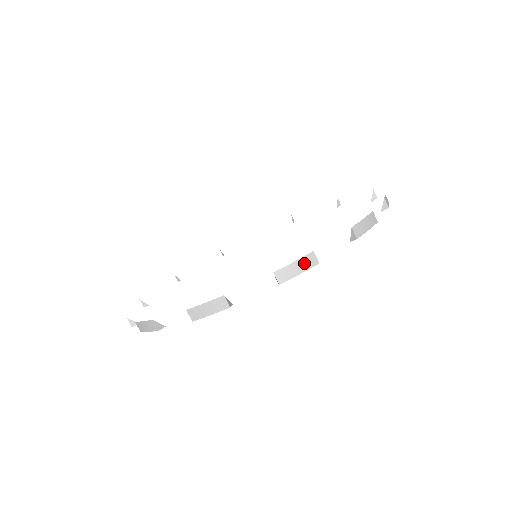
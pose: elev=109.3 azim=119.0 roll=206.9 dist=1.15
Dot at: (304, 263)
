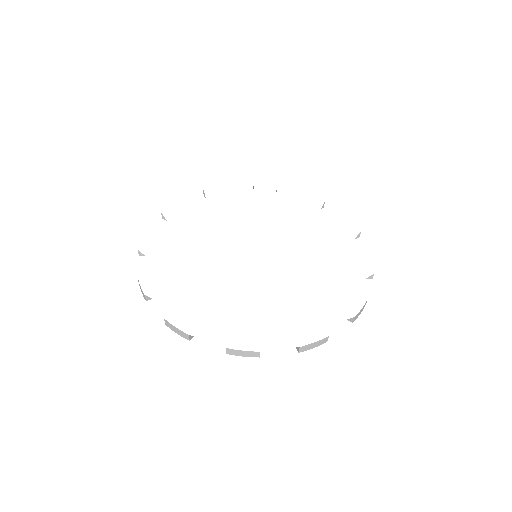
Dot at: (249, 354)
